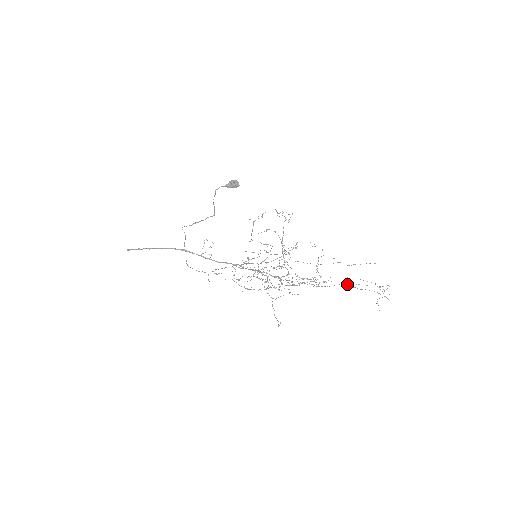
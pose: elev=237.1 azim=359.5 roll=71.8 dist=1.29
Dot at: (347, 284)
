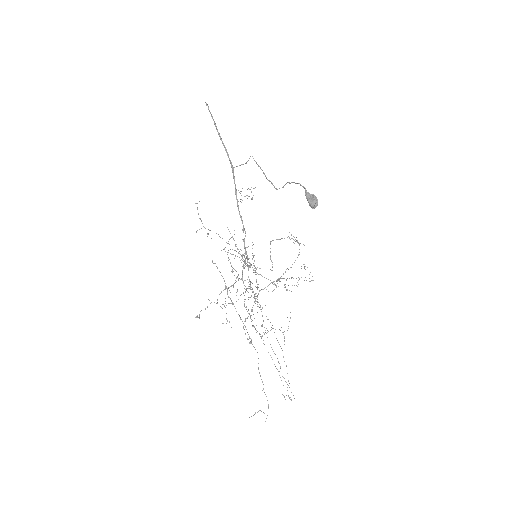
Dot at: occluded
